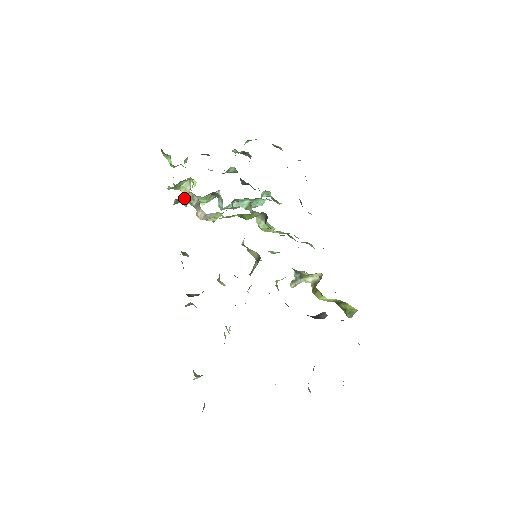
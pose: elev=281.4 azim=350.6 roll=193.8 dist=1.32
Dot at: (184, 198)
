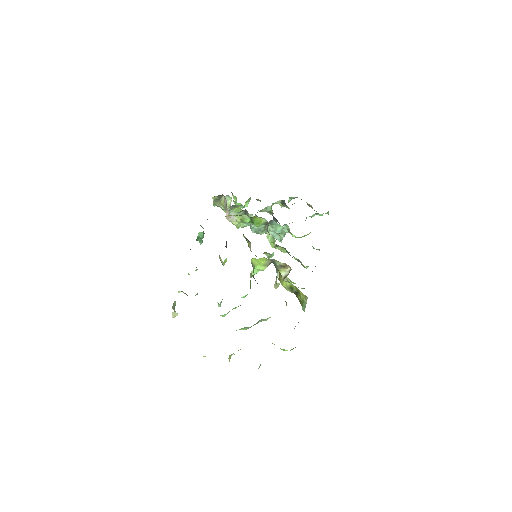
Dot at: (220, 200)
